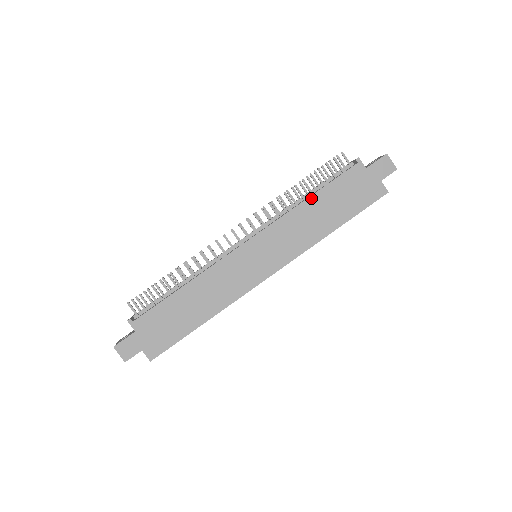
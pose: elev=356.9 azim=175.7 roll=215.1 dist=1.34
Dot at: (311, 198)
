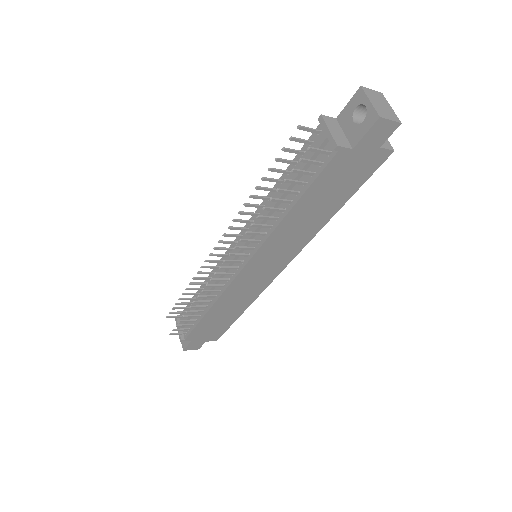
Dot at: (292, 211)
